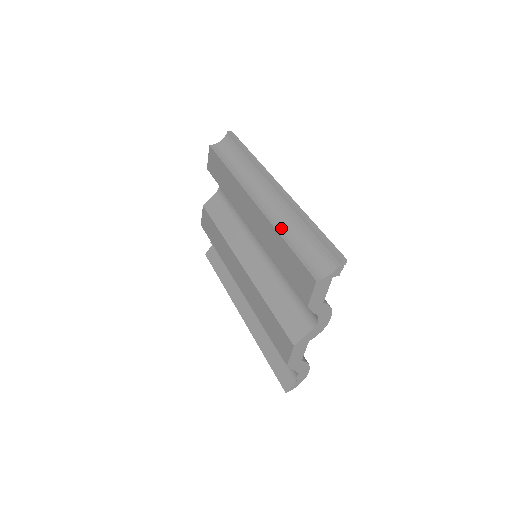
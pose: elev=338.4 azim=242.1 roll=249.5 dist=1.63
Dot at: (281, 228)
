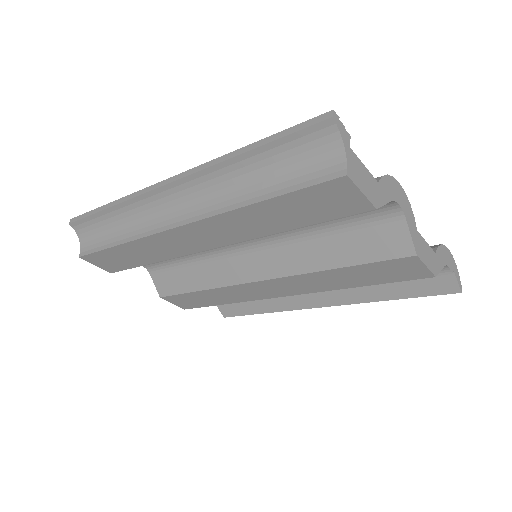
Dot at: (234, 201)
